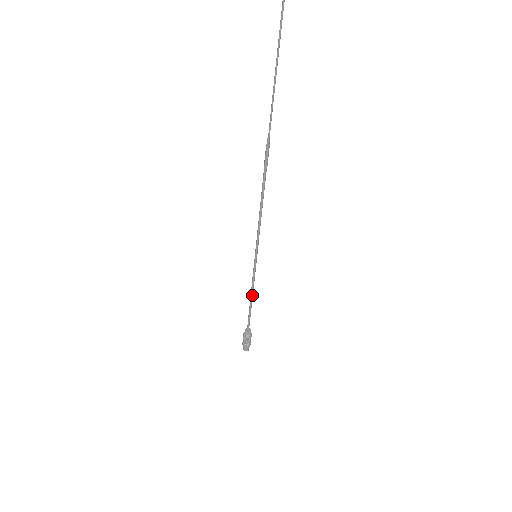
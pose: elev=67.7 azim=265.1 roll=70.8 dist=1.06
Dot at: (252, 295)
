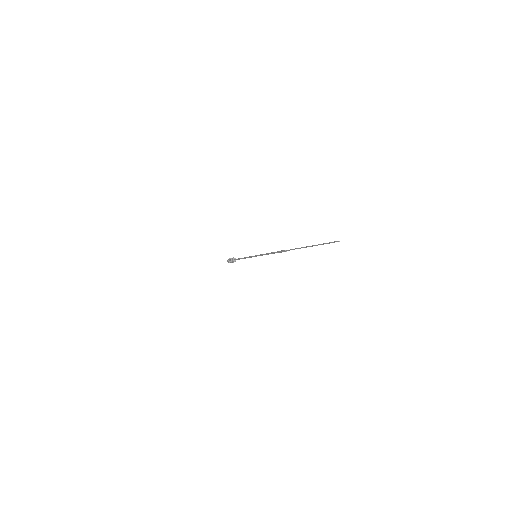
Dot at: (245, 258)
